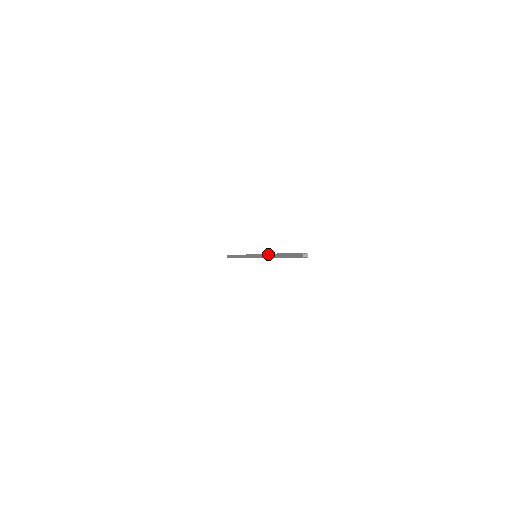
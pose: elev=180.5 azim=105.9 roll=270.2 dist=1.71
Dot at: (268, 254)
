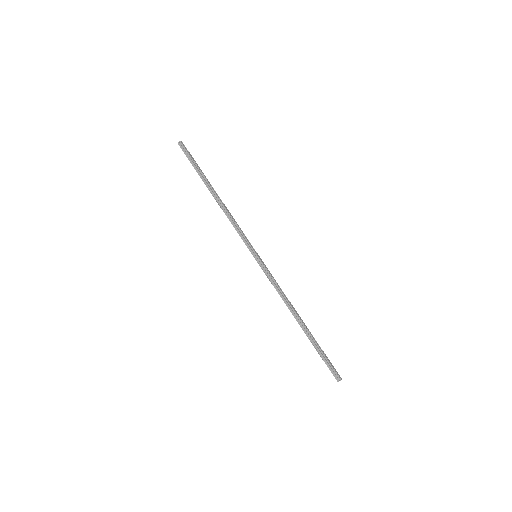
Dot at: (227, 215)
